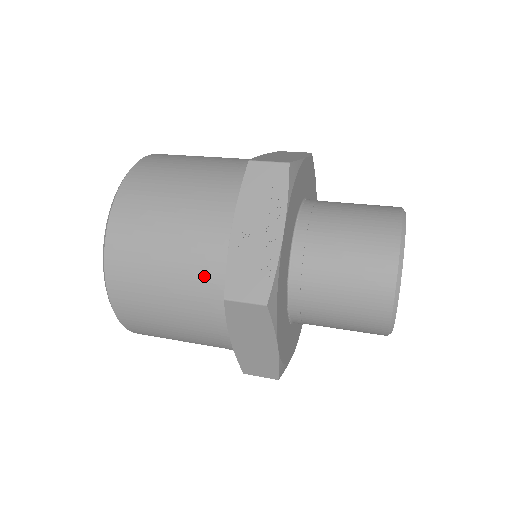
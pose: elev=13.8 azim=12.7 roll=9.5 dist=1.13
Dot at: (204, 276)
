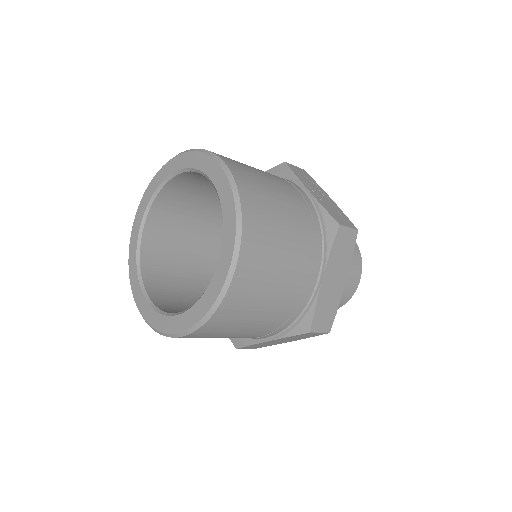
Dot at: (307, 219)
